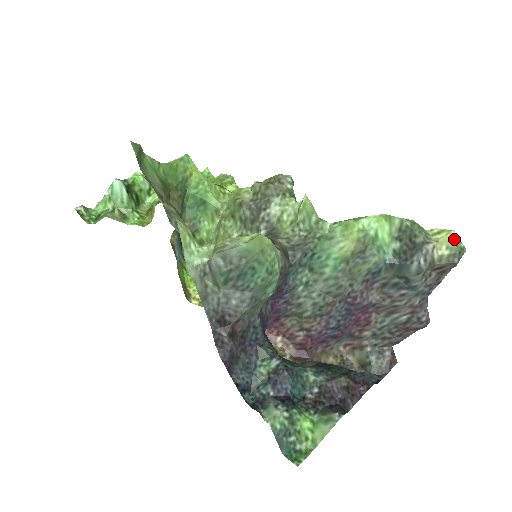
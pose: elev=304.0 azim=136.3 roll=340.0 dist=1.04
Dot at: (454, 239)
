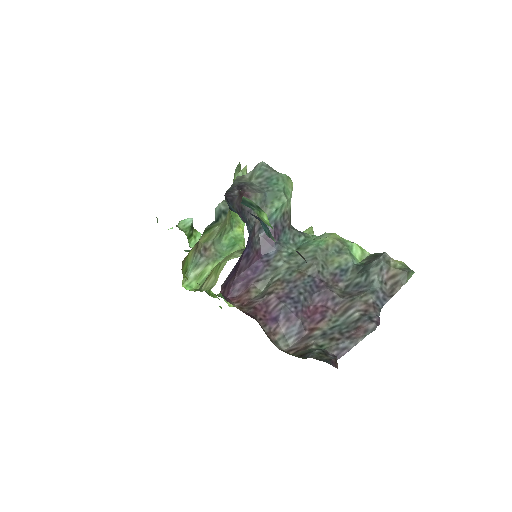
Dot at: (406, 265)
